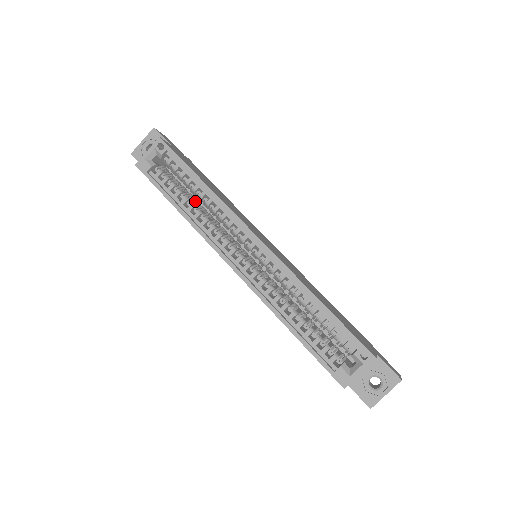
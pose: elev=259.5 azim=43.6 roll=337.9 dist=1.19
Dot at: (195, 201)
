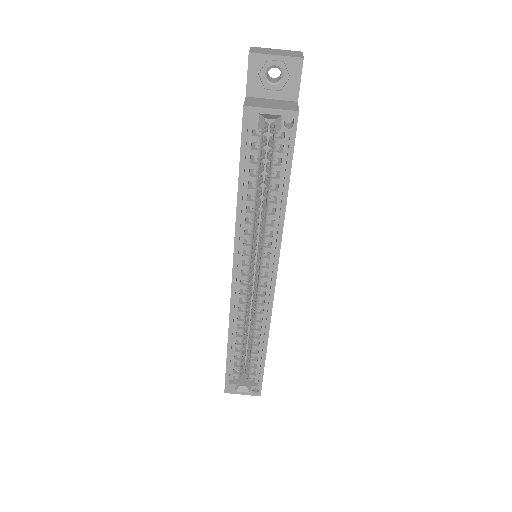
Dot at: occluded
